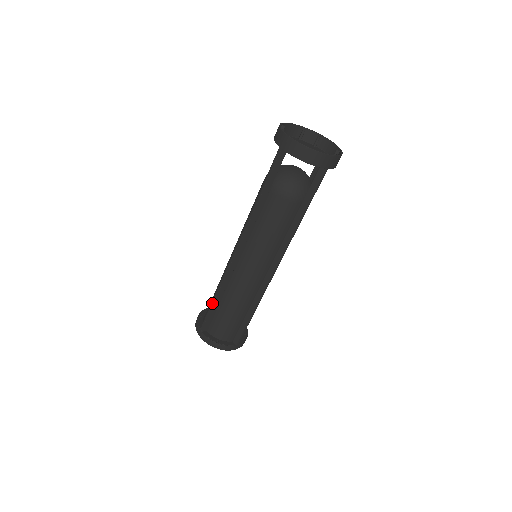
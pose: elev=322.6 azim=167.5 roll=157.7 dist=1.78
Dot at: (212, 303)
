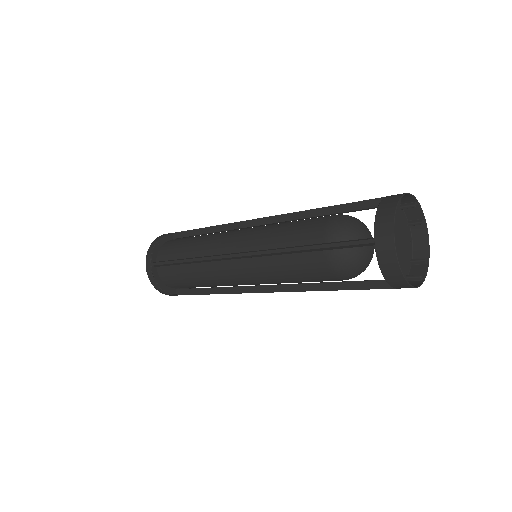
Dot at: (179, 261)
